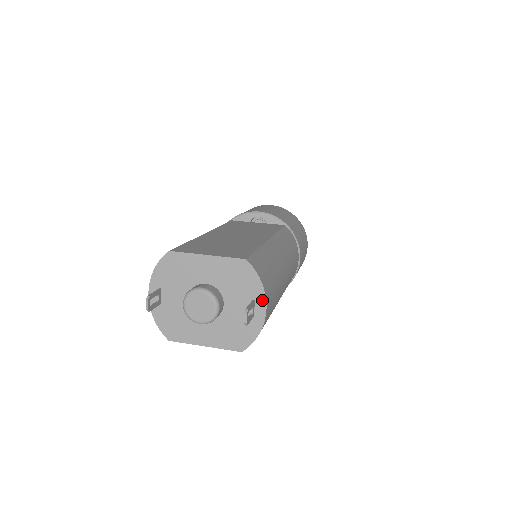
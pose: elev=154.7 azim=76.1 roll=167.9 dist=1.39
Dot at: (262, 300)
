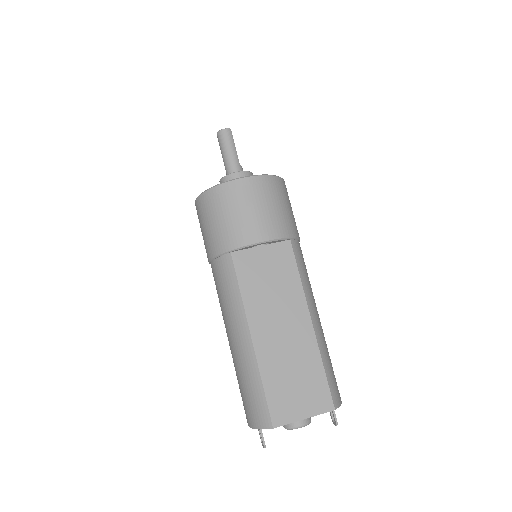
Dot at: occluded
